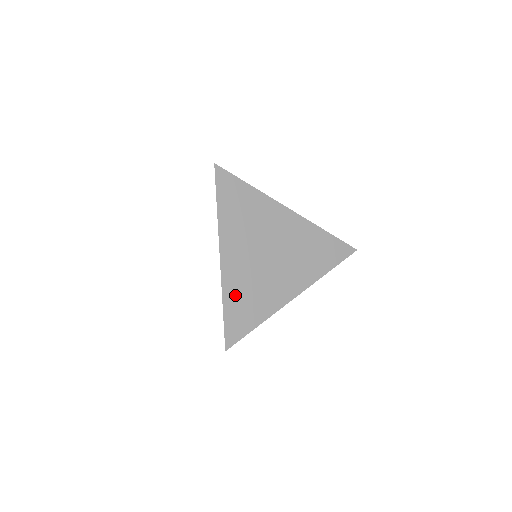
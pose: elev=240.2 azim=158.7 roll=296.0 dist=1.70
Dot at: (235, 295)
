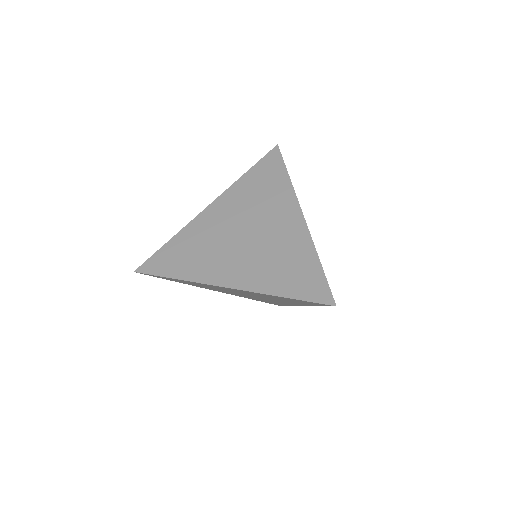
Dot at: (187, 240)
